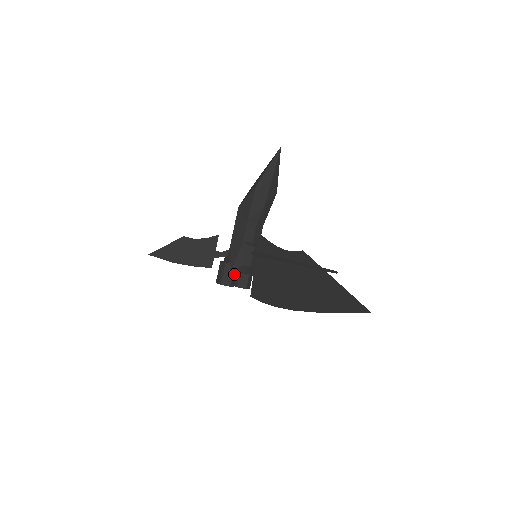
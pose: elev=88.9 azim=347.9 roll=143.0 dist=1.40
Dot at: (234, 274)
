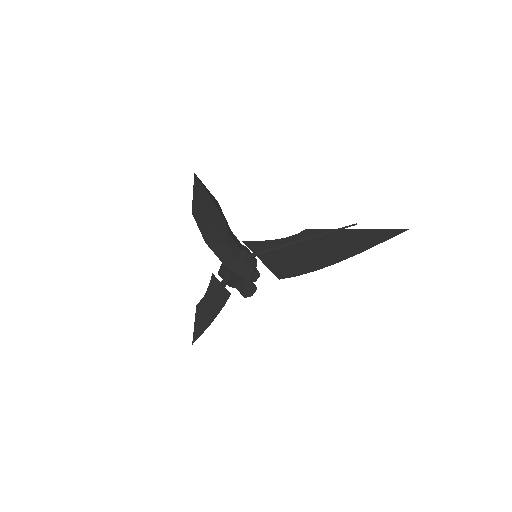
Dot at: occluded
